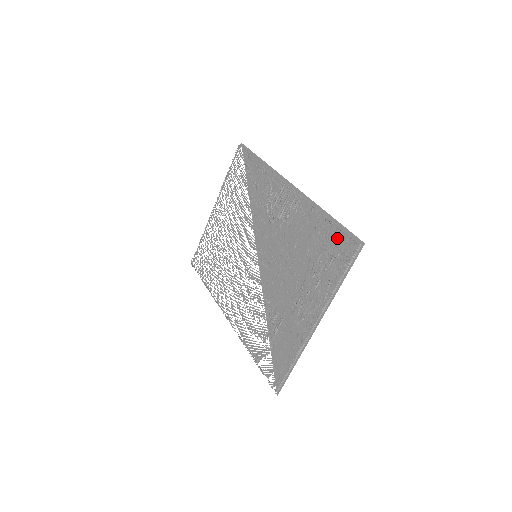
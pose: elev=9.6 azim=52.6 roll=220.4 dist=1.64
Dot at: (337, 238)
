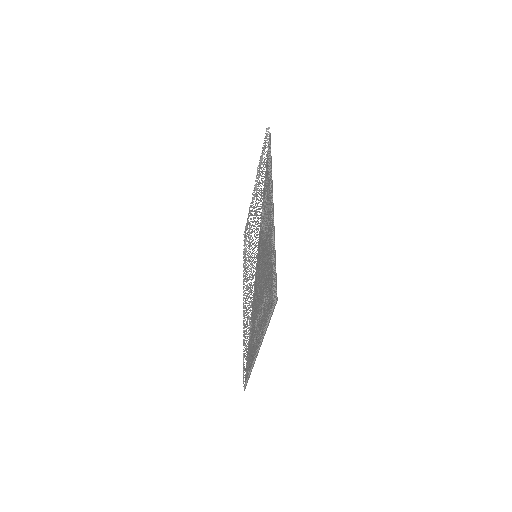
Dot at: (271, 280)
